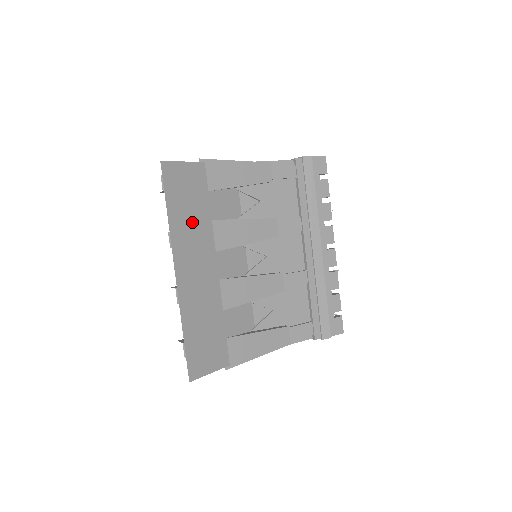
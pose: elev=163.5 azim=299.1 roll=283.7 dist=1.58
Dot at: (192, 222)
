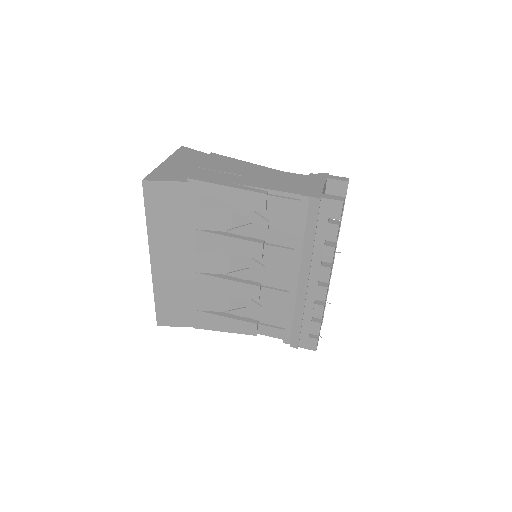
Dot at: (172, 228)
